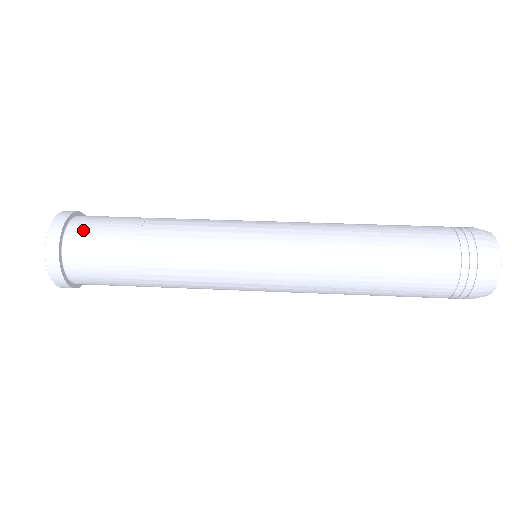
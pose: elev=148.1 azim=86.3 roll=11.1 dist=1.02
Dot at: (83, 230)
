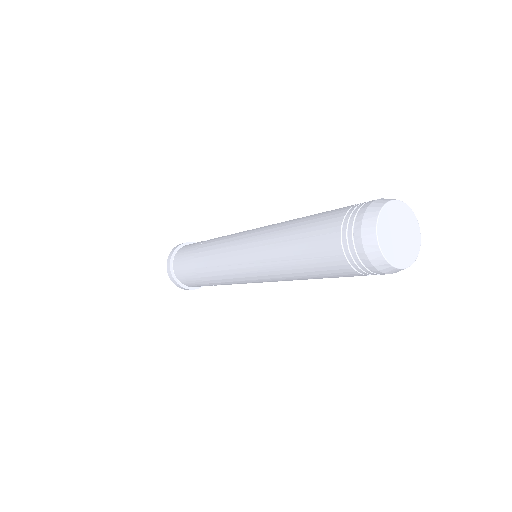
Dot at: occluded
